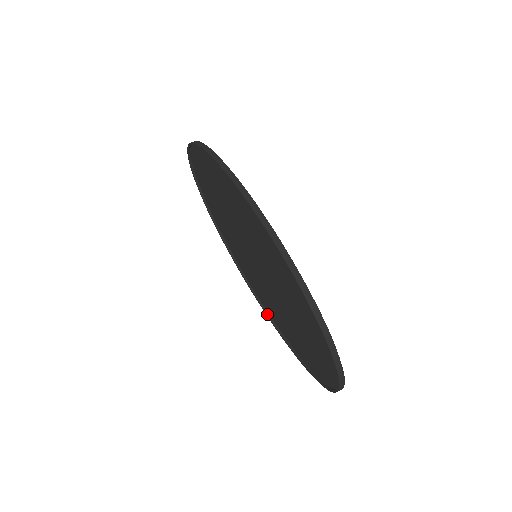
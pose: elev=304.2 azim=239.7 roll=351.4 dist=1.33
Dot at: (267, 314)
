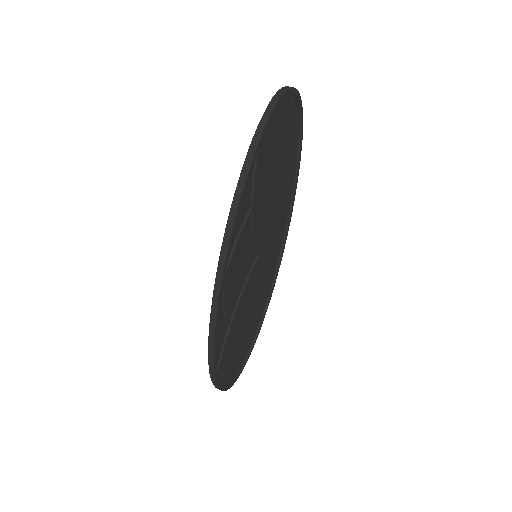
Dot at: occluded
